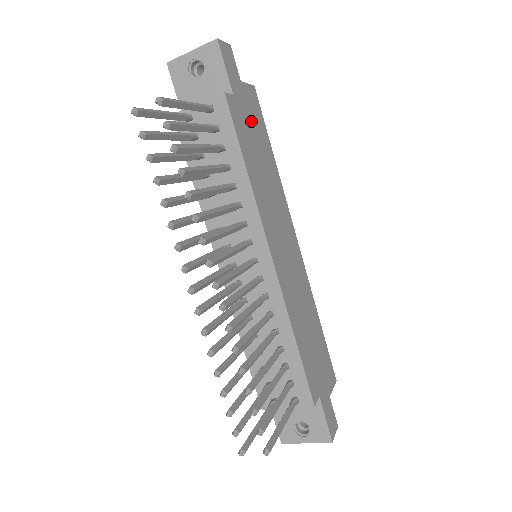
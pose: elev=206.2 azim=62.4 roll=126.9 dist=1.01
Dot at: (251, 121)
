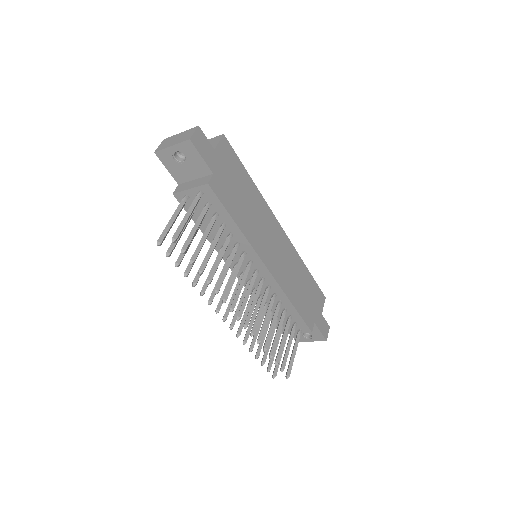
Dot at: (230, 176)
